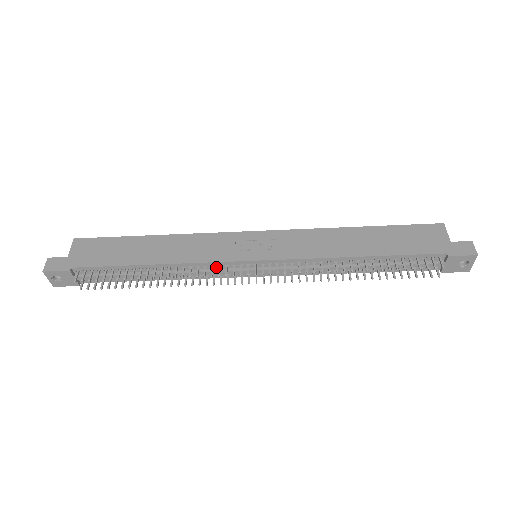
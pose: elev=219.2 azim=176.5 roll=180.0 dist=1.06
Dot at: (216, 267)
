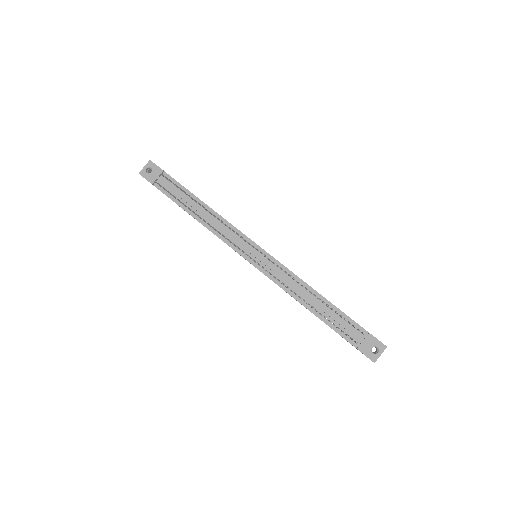
Dot at: (235, 234)
